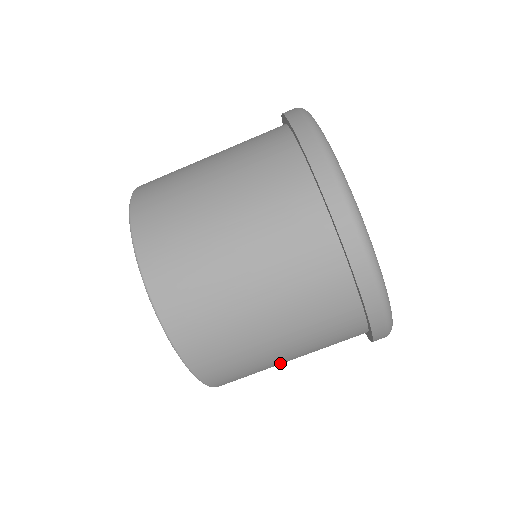
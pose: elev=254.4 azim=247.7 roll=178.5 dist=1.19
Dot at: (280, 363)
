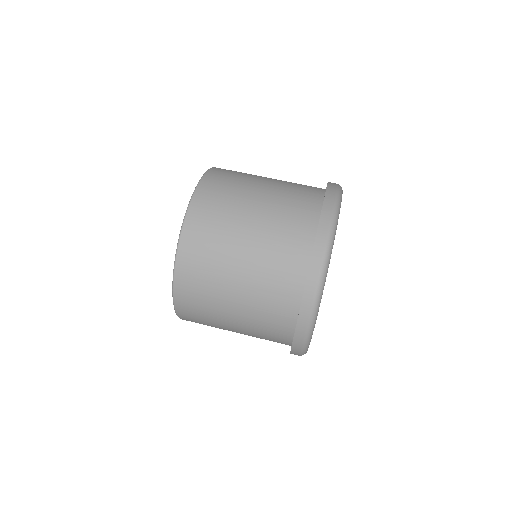
Dot at: (228, 285)
